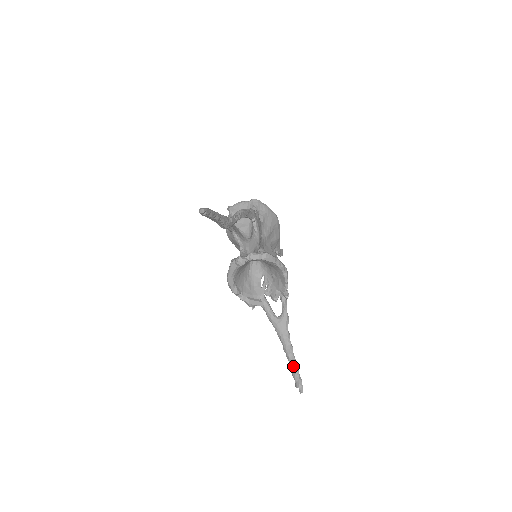
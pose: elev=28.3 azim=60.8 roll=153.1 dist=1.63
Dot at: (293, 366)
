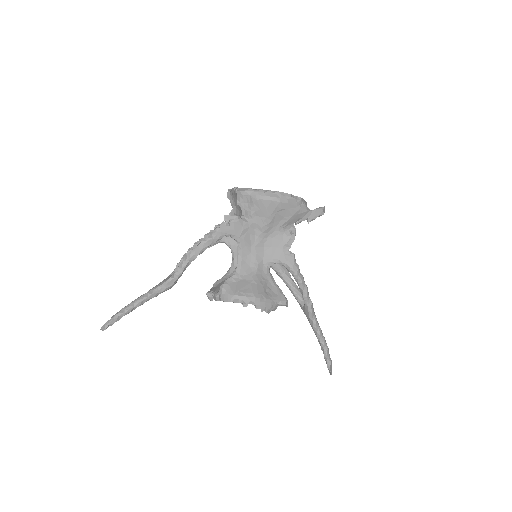
Dot at: occluded
